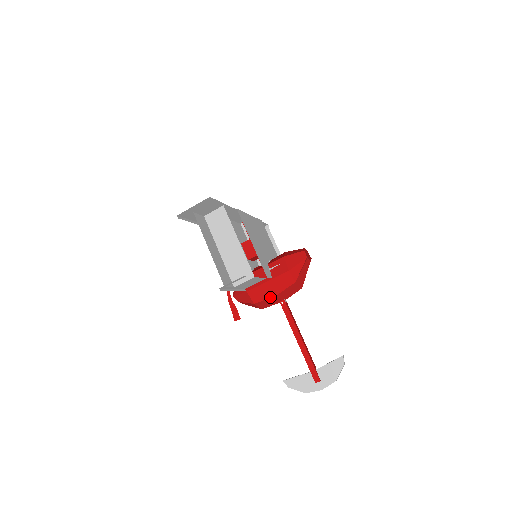
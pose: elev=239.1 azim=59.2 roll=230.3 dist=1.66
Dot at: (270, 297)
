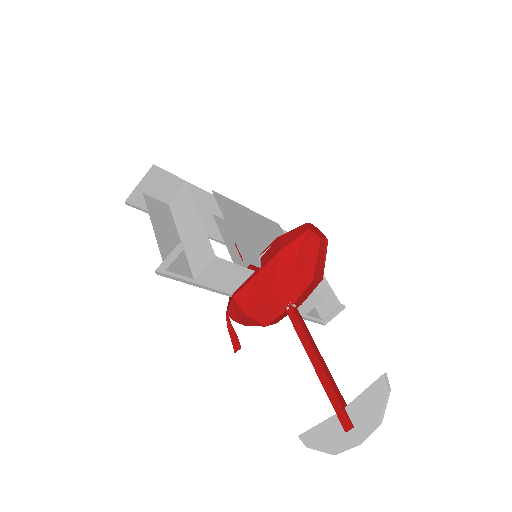
Dot at: (264, 299)
